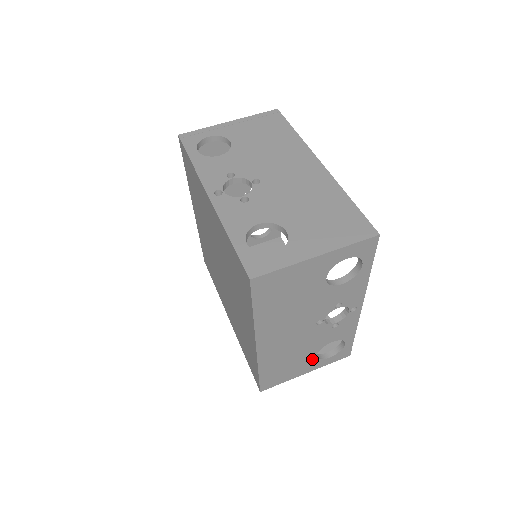
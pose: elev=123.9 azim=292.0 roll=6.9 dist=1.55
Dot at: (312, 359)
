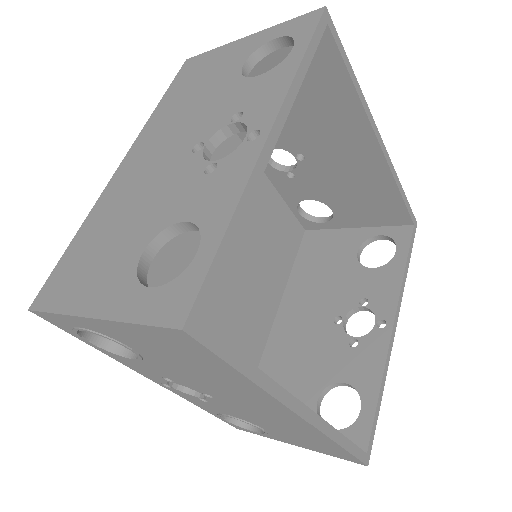
Dot at: (131, 263)
